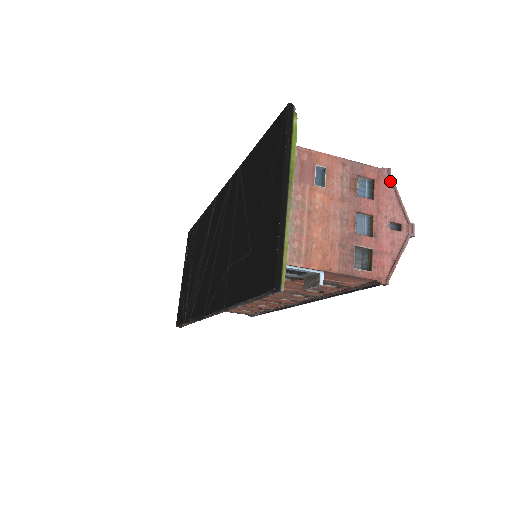
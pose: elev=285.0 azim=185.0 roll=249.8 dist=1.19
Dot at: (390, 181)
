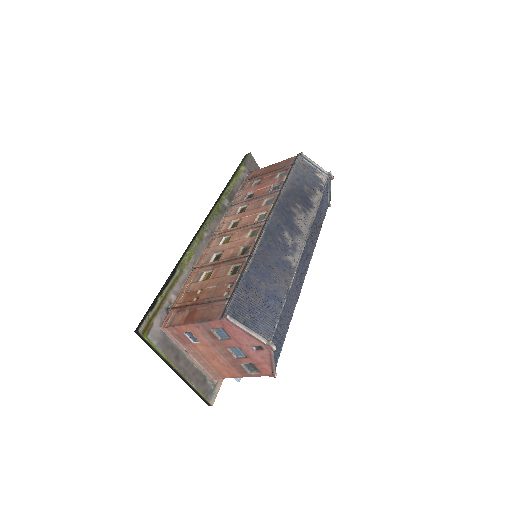
Dot at: (233, 325)
